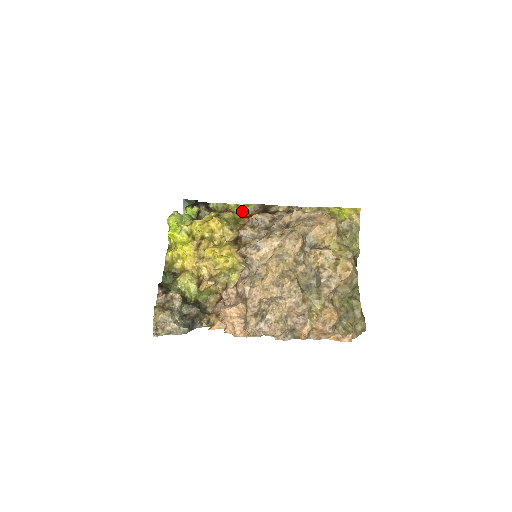
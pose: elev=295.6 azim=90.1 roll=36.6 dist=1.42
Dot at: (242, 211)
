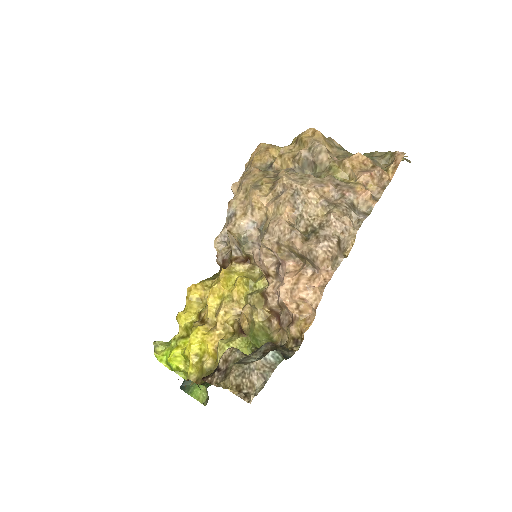
Dot at: occluded
